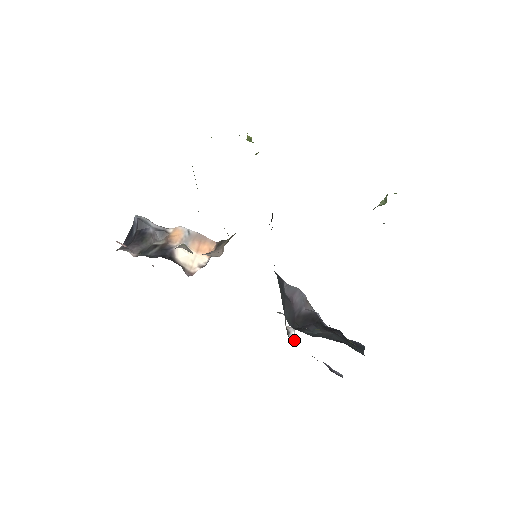
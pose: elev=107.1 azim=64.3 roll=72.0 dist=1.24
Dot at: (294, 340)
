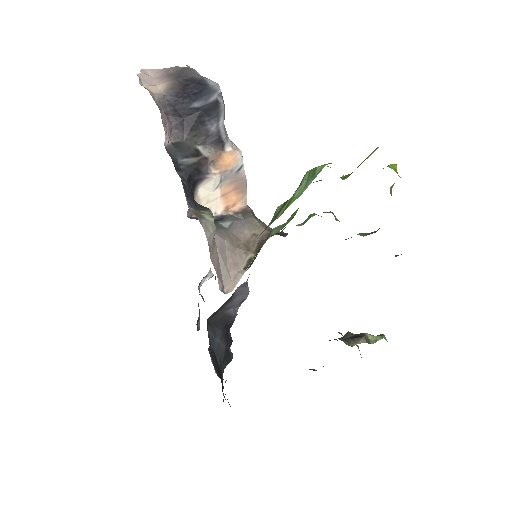
Dot at: occluded
